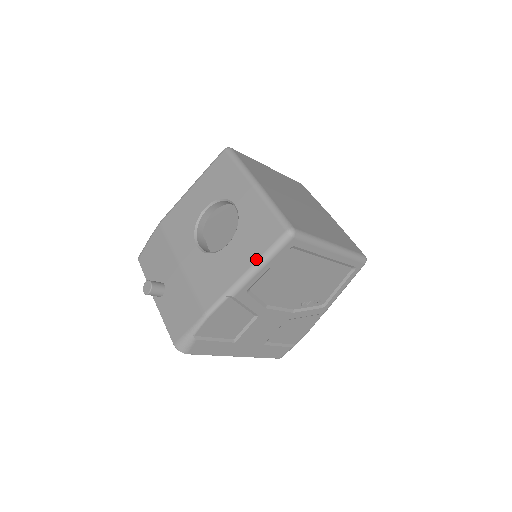
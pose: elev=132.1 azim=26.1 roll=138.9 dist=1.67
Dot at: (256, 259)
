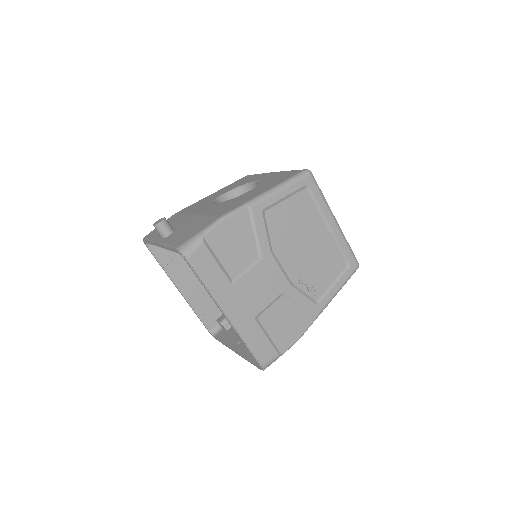
Dot at: (277, 184)
